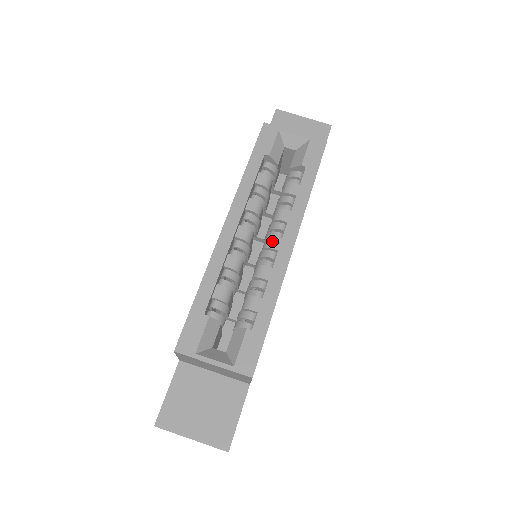
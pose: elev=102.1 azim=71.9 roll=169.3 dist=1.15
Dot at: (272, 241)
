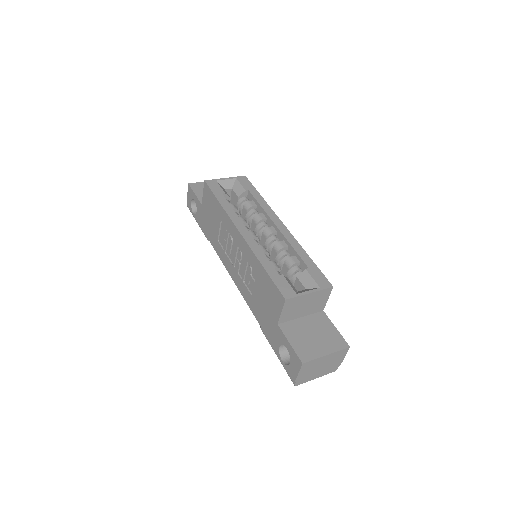
Dot at: (270, 230)
